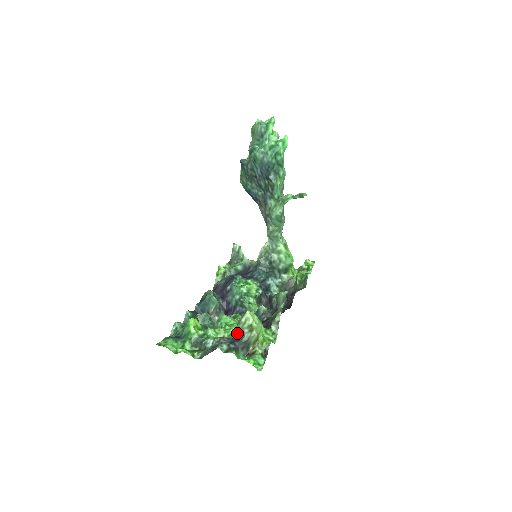
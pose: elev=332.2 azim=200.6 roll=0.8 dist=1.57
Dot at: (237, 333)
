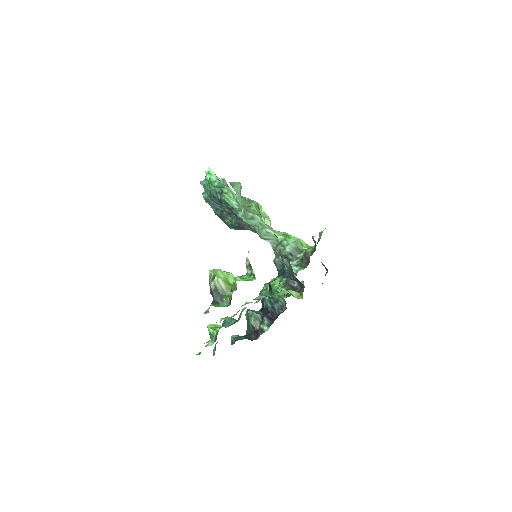
Dot at: (211, 292)
